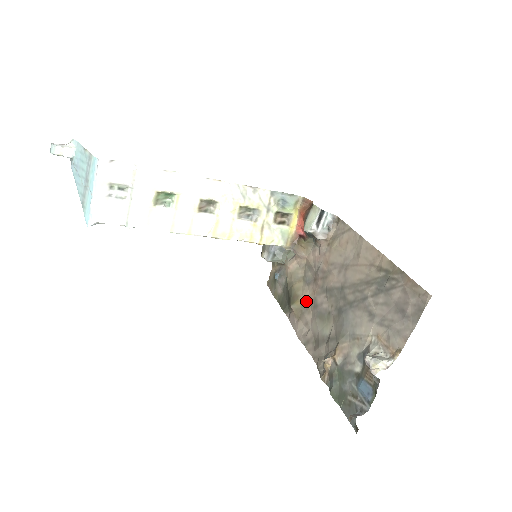
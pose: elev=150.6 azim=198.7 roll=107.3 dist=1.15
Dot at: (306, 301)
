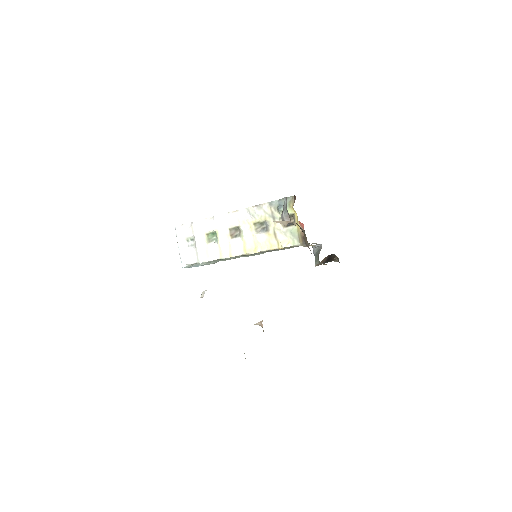
Dot at: occluded
